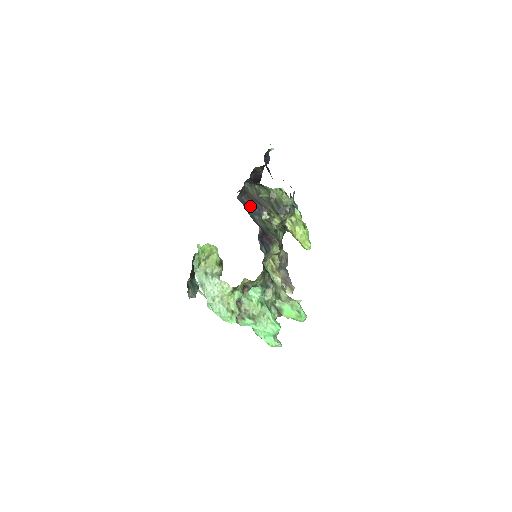
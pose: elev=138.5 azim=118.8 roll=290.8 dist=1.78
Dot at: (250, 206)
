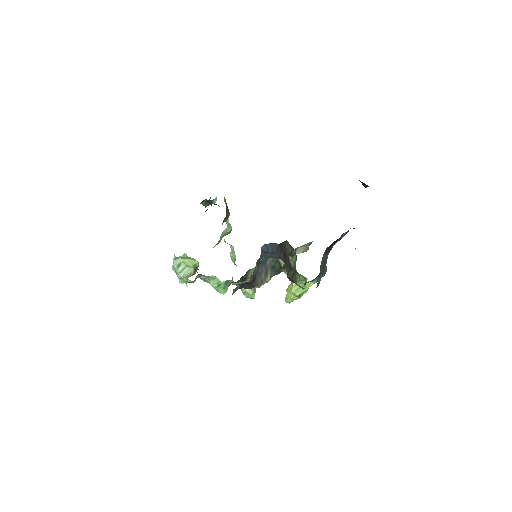
Dot at: (273, 252)
